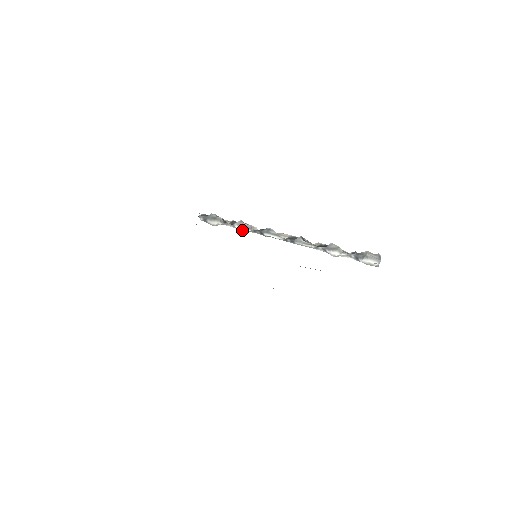
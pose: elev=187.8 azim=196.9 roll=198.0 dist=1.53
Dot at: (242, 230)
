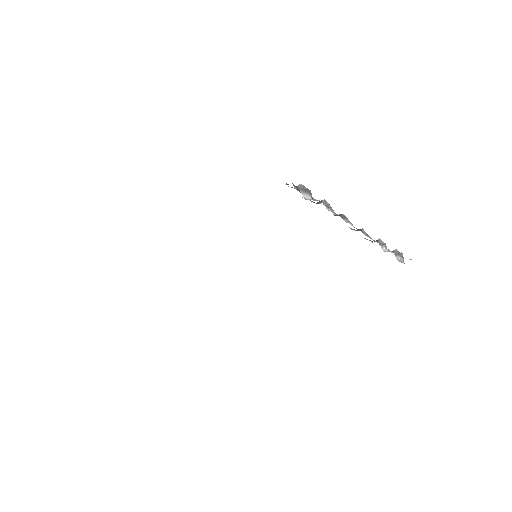
Dot at: occluded
